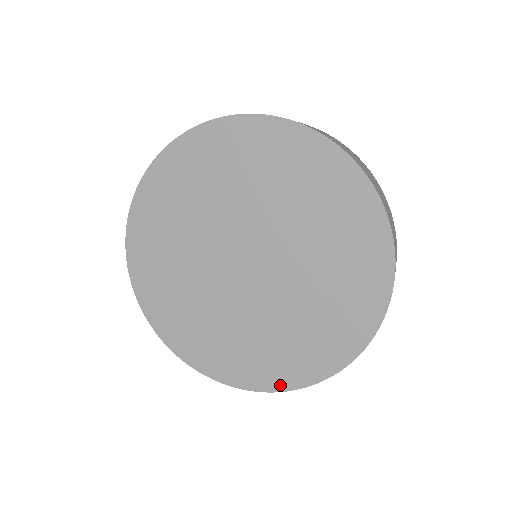
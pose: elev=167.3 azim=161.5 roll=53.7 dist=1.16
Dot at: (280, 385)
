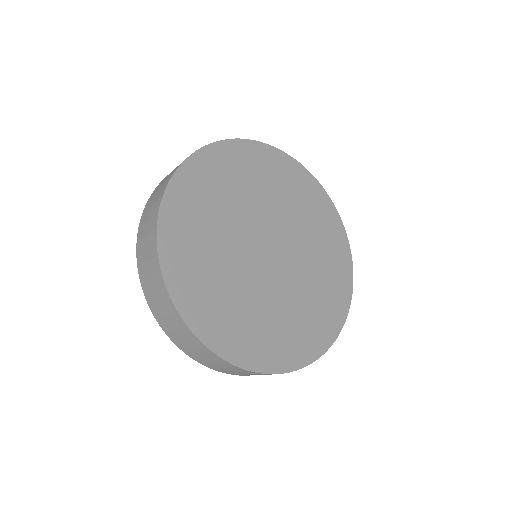
Dot at: (325, 344)
